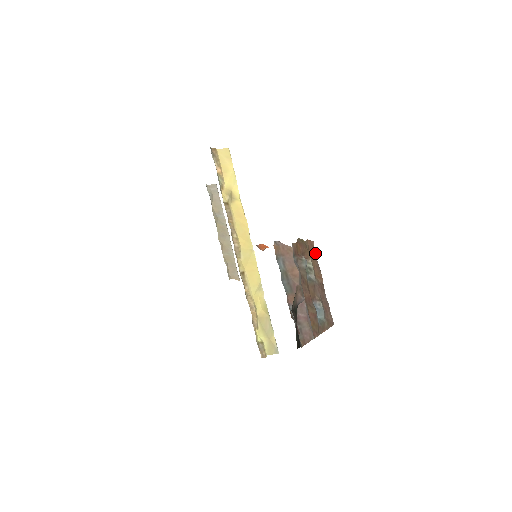
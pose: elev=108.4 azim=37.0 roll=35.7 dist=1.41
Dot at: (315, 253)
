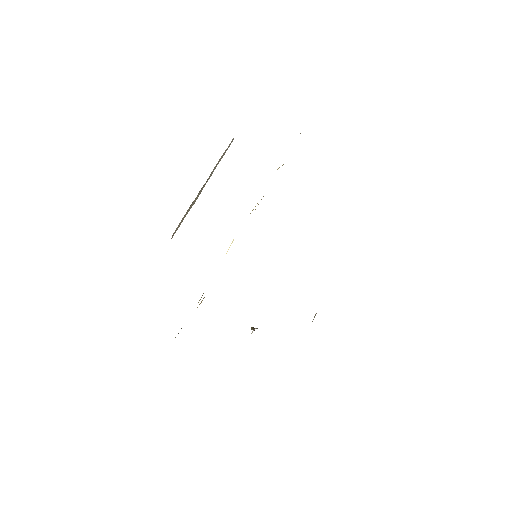
Dot at: occluded
